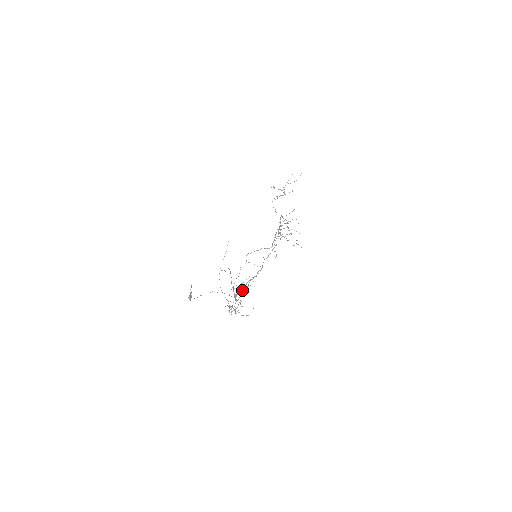
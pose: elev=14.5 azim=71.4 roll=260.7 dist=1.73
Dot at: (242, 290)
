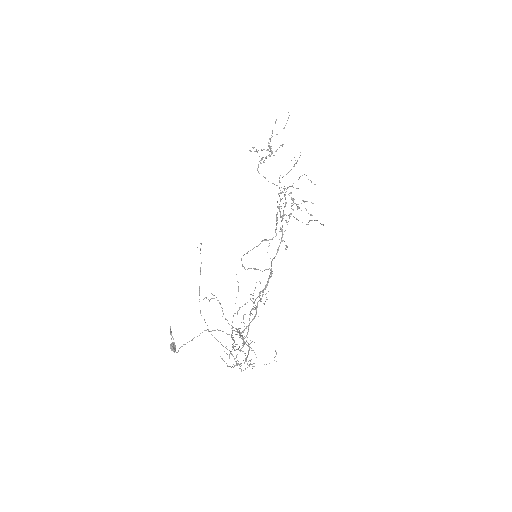
Dot at: (249, 318)
